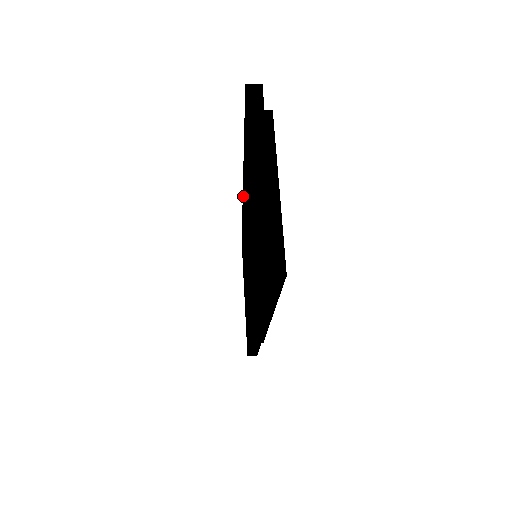
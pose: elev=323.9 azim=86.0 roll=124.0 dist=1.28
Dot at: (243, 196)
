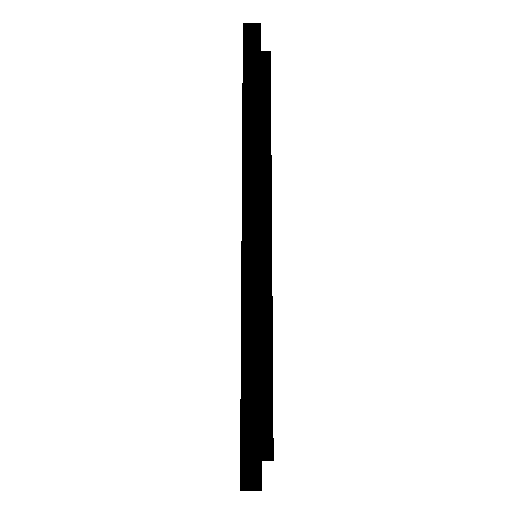
Dot at: occluded
